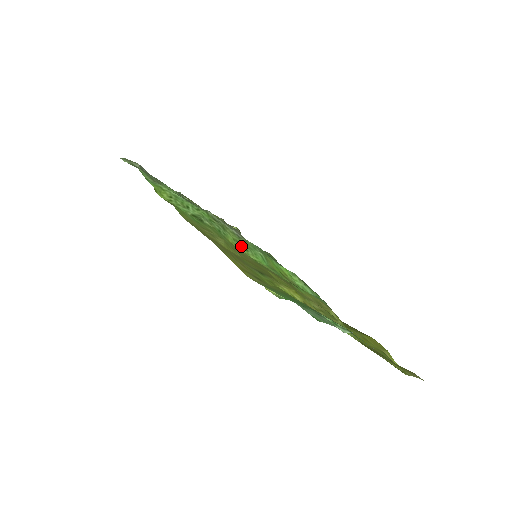
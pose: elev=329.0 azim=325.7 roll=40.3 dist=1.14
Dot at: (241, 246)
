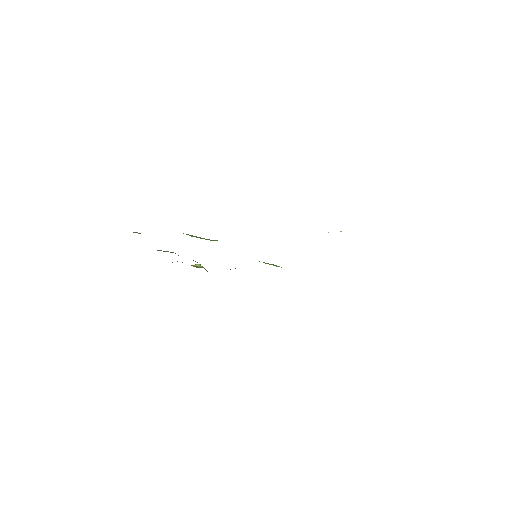
Dot at: occluded
